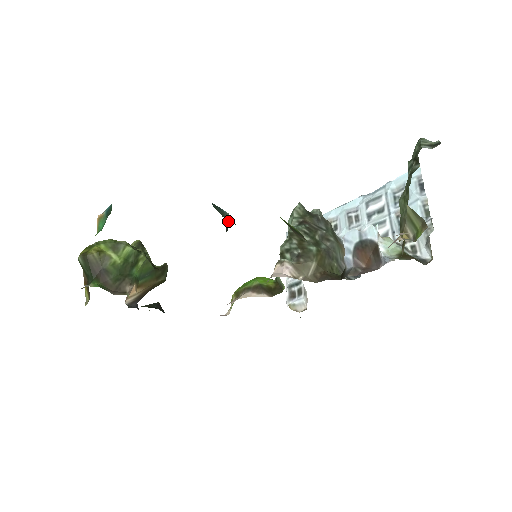
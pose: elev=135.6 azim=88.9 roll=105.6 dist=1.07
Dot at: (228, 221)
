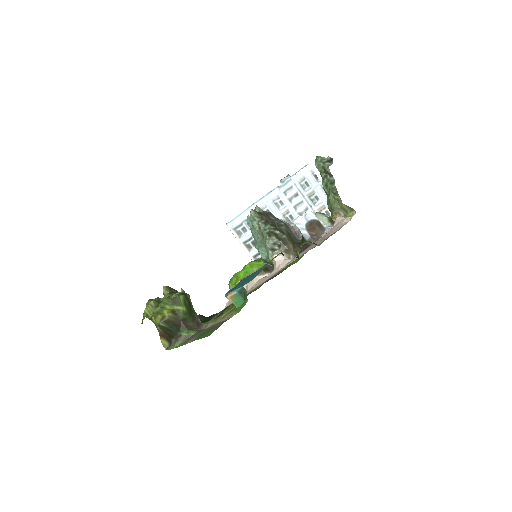
Dot at: occluded
